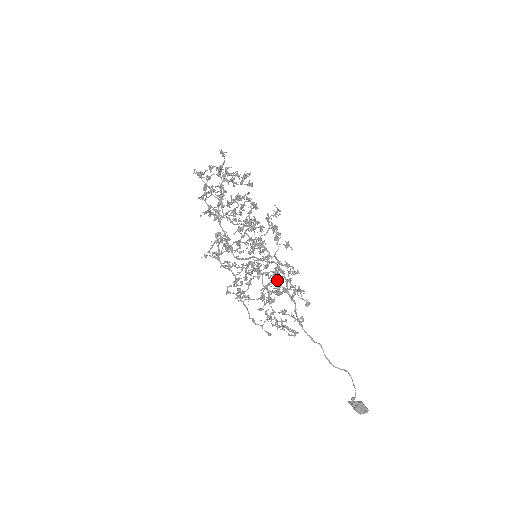
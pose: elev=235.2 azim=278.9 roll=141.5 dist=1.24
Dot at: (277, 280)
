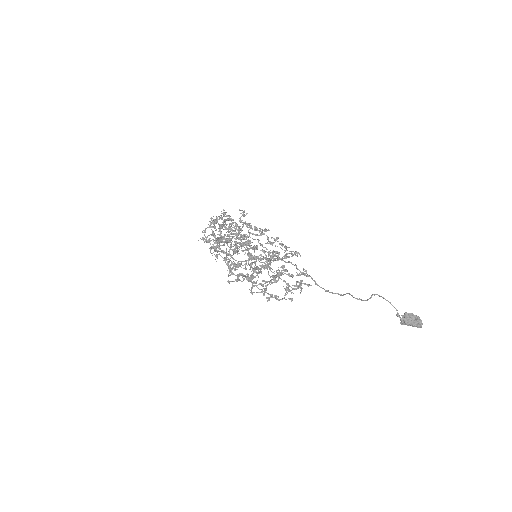
Dot at: occluded
